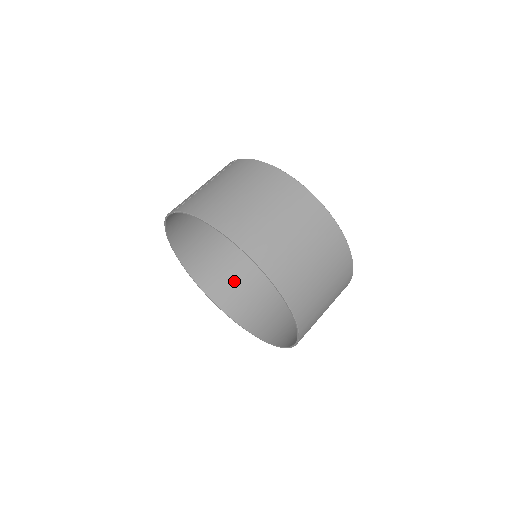
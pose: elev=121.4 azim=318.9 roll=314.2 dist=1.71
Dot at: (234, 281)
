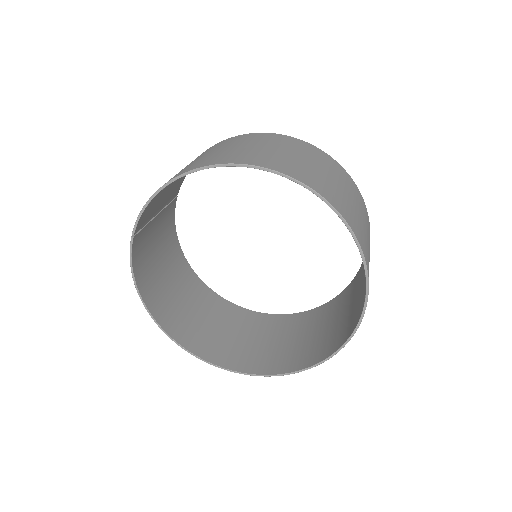
Dot at: (265, 346)
